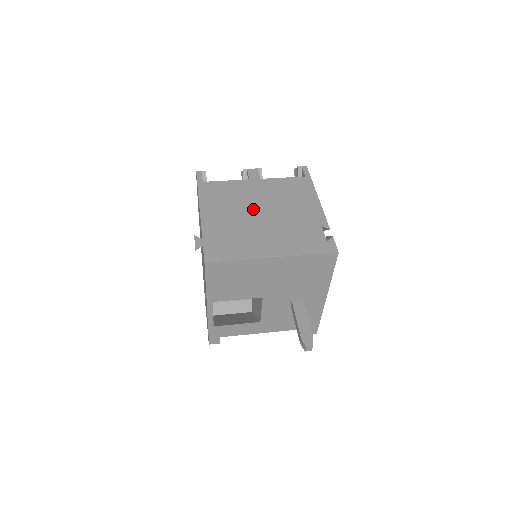
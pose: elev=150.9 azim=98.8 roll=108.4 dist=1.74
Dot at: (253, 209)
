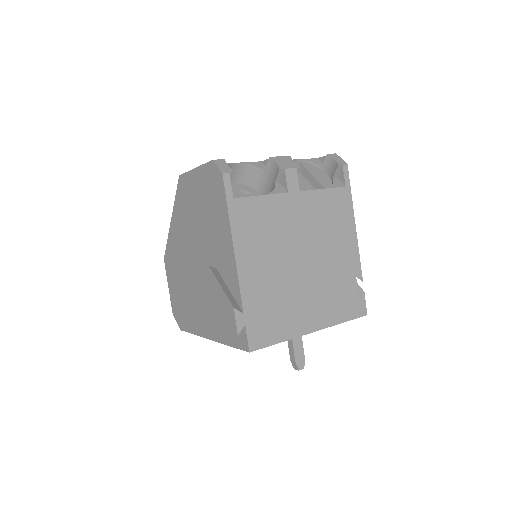
Dot at: (294, 253)
